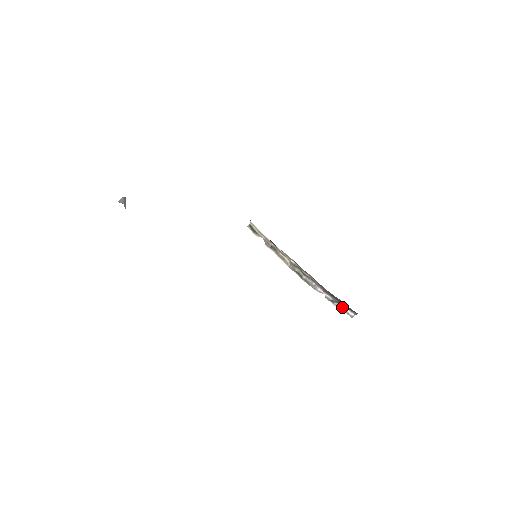
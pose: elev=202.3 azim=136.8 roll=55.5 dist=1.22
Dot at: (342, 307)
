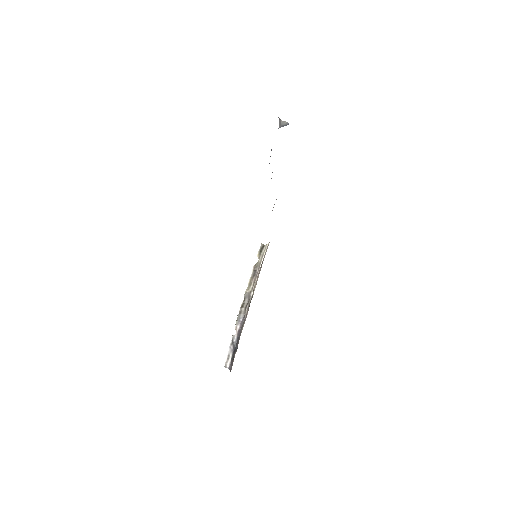
Dot at: (231, 354)
